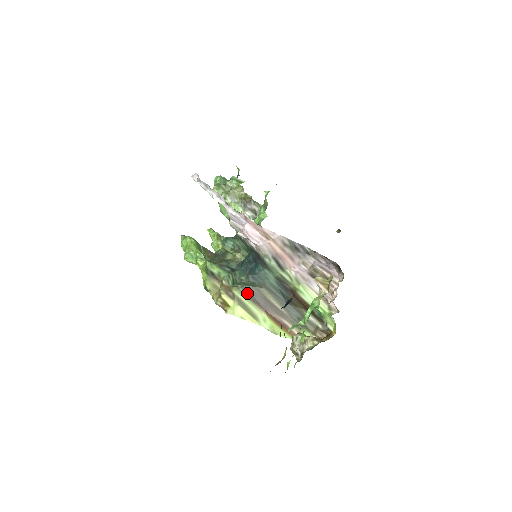
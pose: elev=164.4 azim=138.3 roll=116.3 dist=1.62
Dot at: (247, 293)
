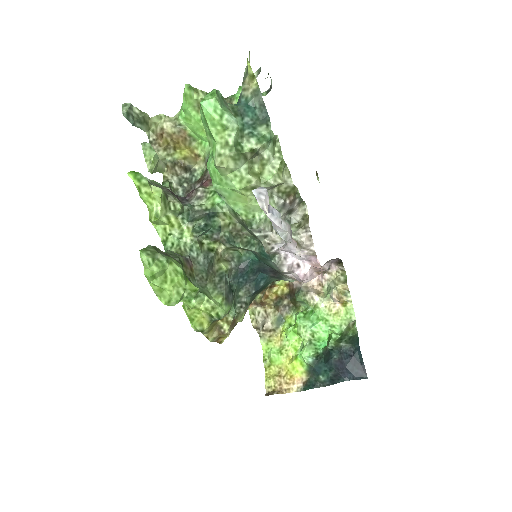
Dot at: occluded
